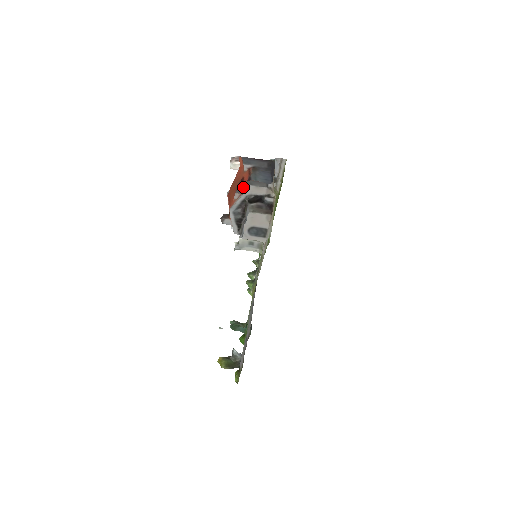
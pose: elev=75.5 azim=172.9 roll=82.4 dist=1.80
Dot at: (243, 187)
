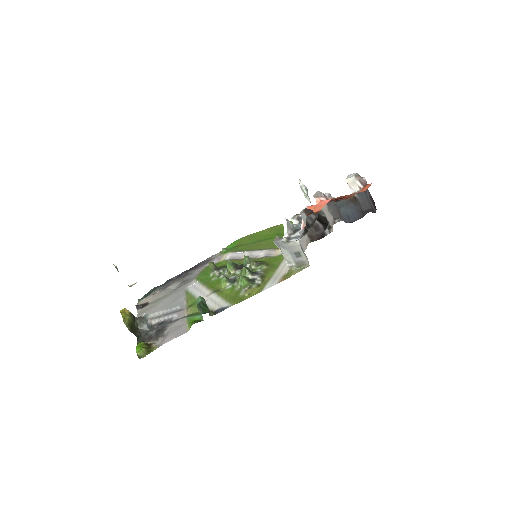
Dot at: (330, 201)
